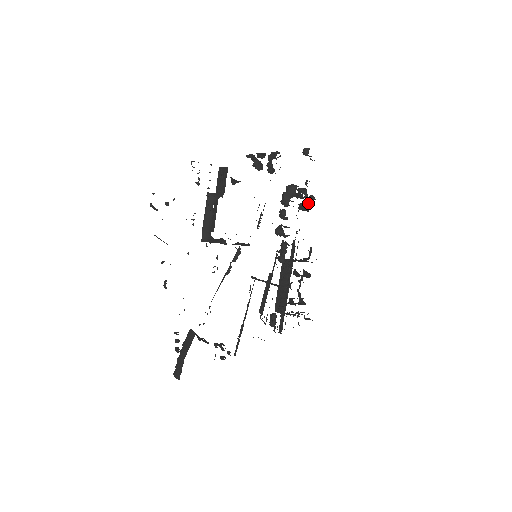
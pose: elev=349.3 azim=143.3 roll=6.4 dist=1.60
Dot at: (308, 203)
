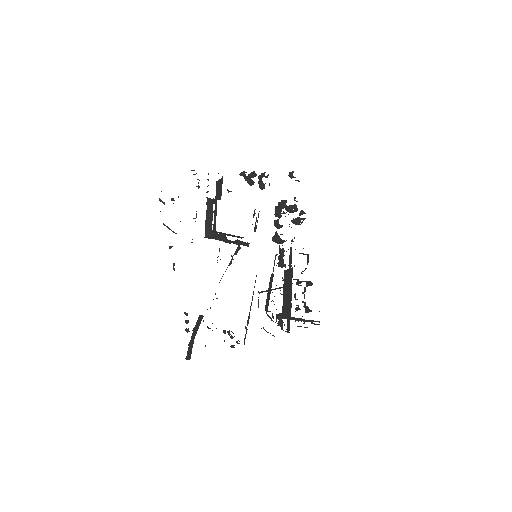
Dot at: (300, 218)
